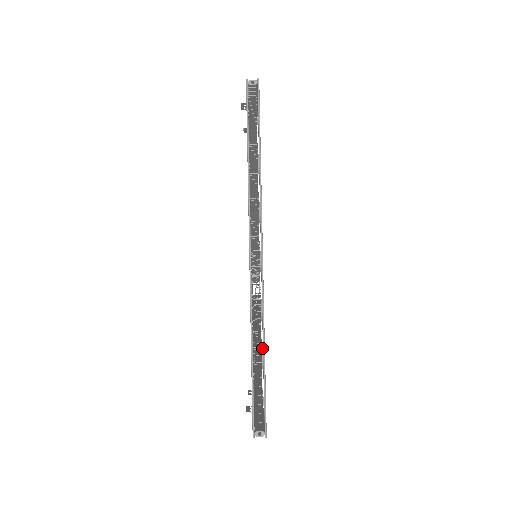
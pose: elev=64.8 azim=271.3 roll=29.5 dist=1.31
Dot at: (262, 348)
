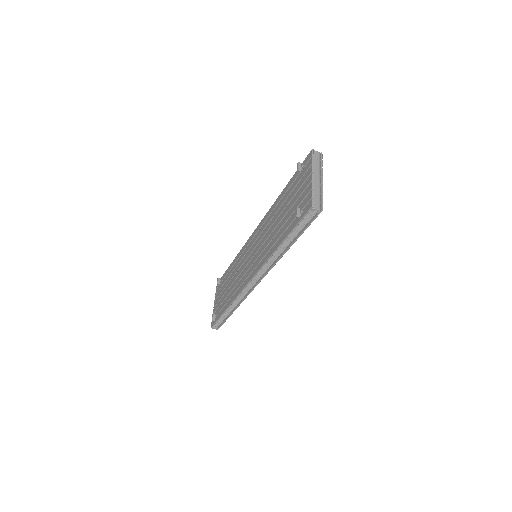
Dot at: occluded
